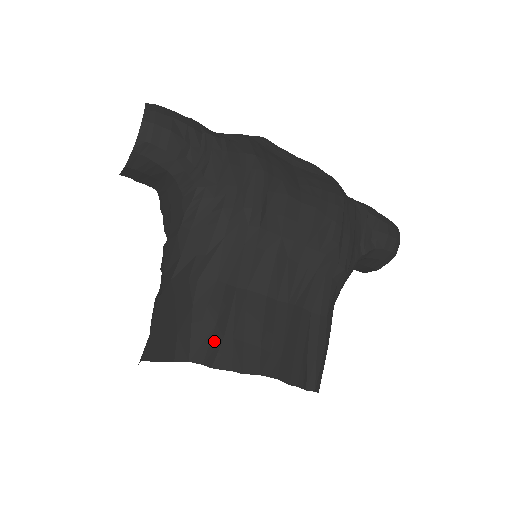
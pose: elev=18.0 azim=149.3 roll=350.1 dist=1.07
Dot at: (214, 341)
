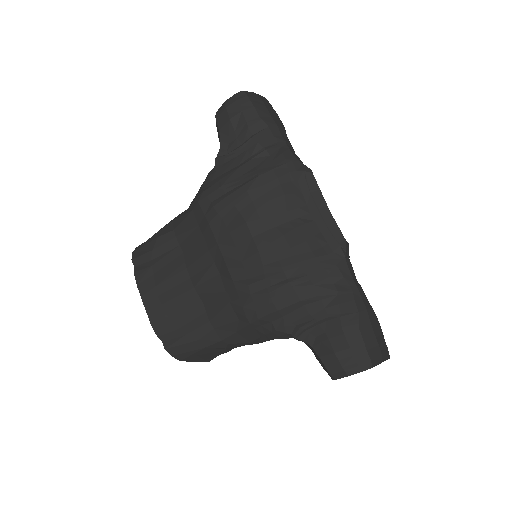
Dot at: (145, 256)
